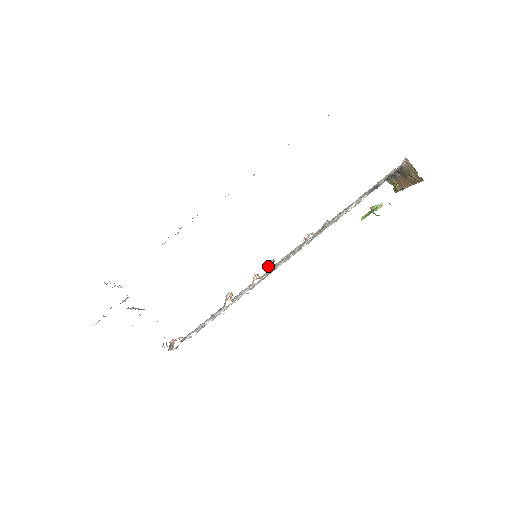
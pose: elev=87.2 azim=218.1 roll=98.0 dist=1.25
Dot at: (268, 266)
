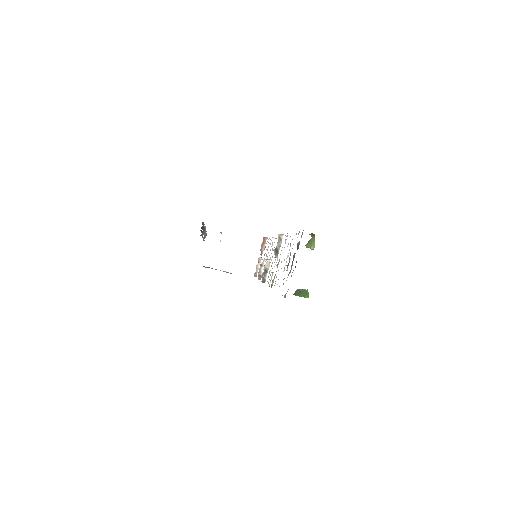
Dot at: (267, 262)
